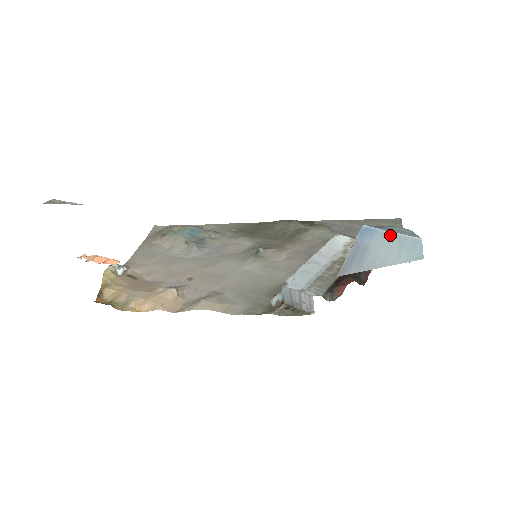
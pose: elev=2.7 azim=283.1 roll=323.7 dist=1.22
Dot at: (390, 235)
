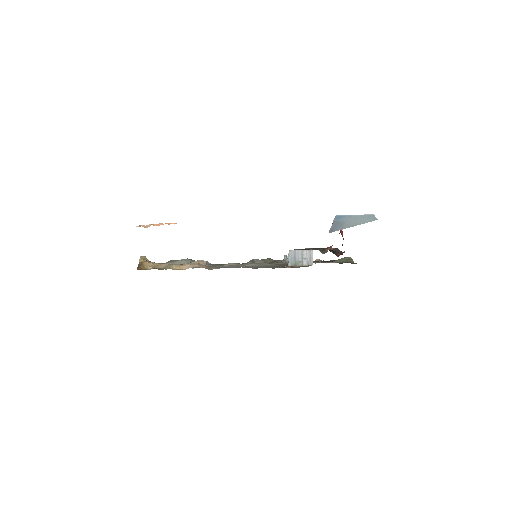
Dot at: (354, 216)
